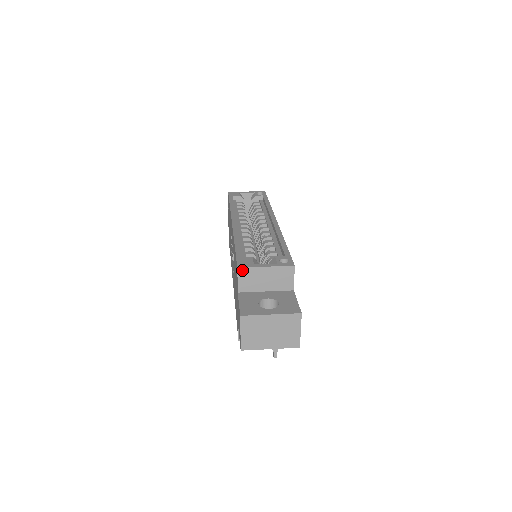
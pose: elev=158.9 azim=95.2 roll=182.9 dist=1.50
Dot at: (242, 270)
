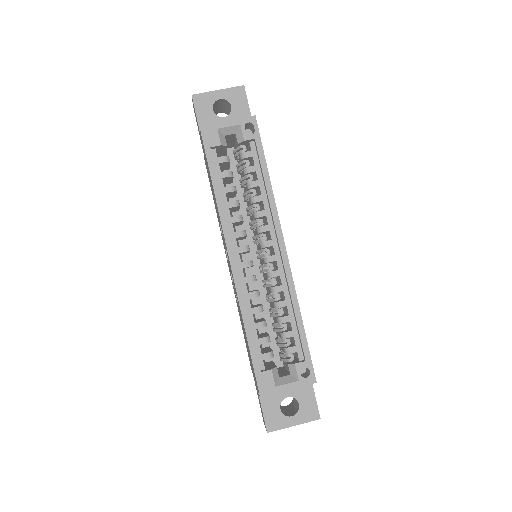
Dot at: (264, 395)
